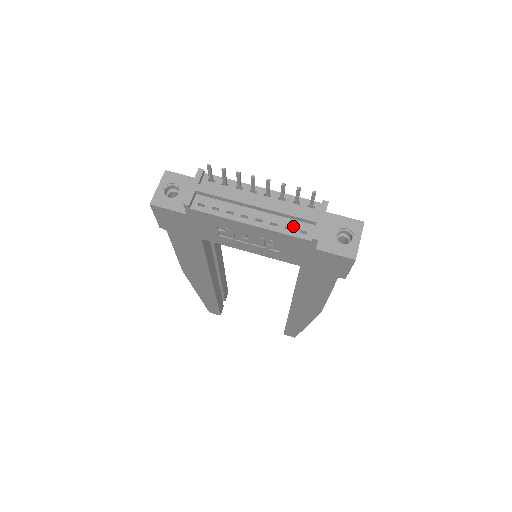
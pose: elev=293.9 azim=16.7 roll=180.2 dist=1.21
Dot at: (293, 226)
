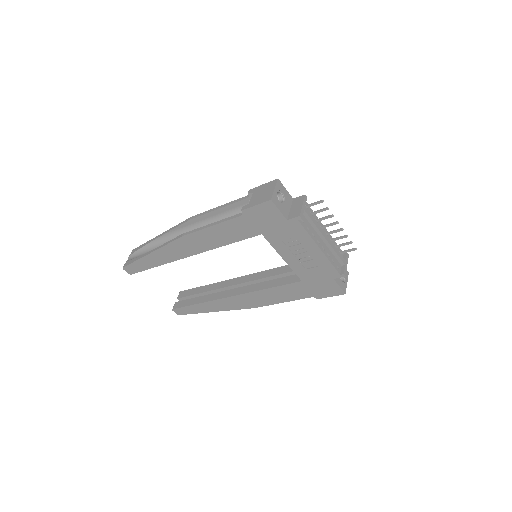
Dot at: (335, 261)
